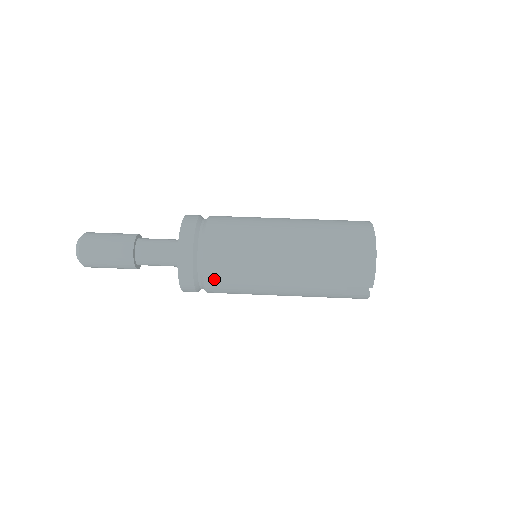
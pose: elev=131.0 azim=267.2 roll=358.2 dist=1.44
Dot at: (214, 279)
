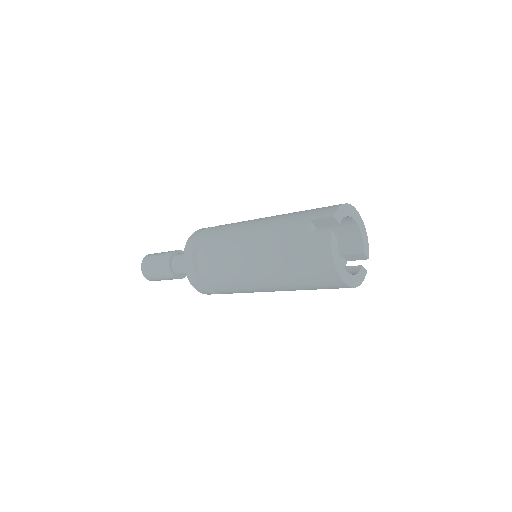
Dot at: (211, 235)
